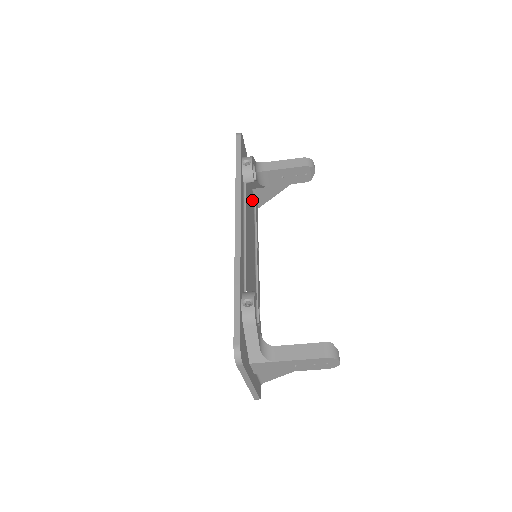
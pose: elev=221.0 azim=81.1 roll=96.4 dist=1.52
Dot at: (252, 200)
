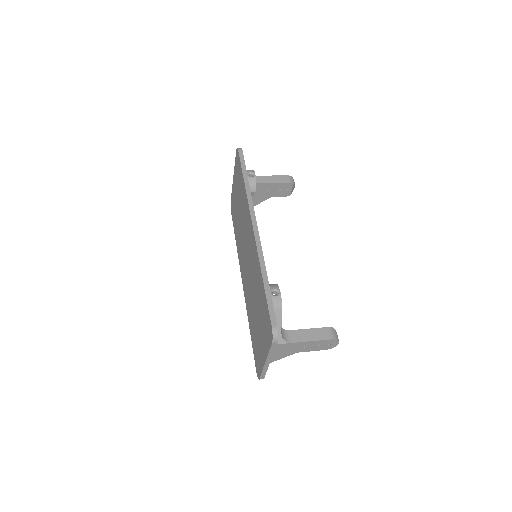
Dot at: occluded
